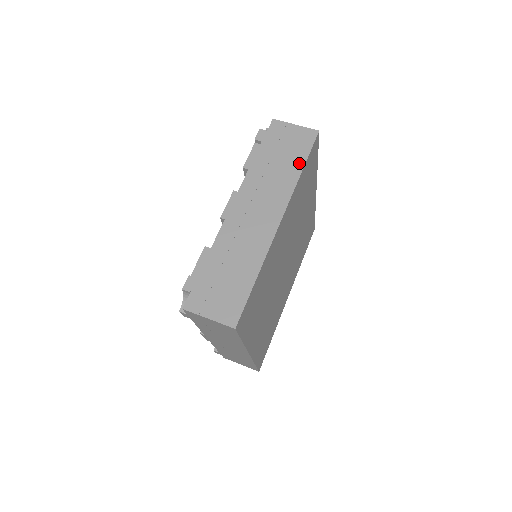
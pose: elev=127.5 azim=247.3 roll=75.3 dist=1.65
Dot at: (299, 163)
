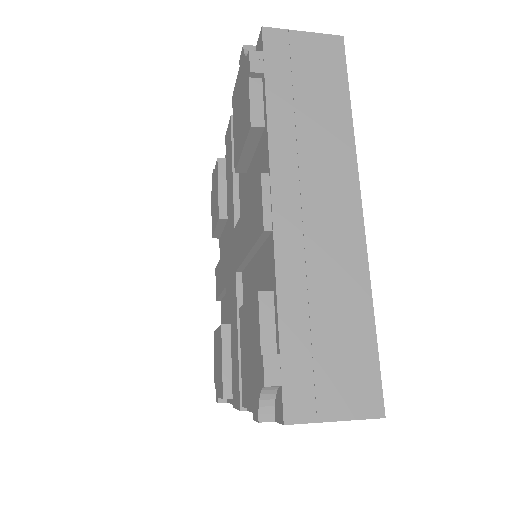
Dot at: occluded
